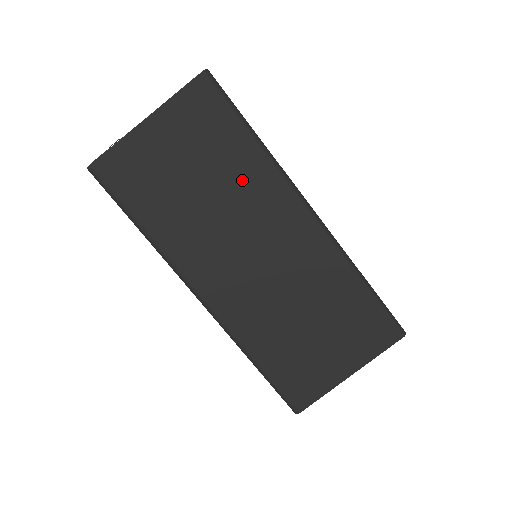
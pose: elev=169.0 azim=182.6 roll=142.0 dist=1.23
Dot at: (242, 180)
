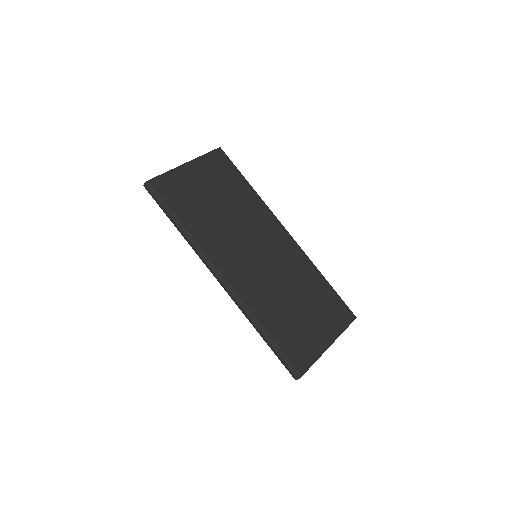
Dot at: (245, 206)
